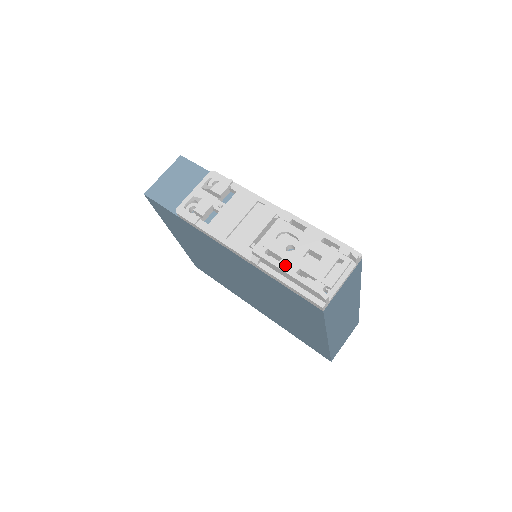
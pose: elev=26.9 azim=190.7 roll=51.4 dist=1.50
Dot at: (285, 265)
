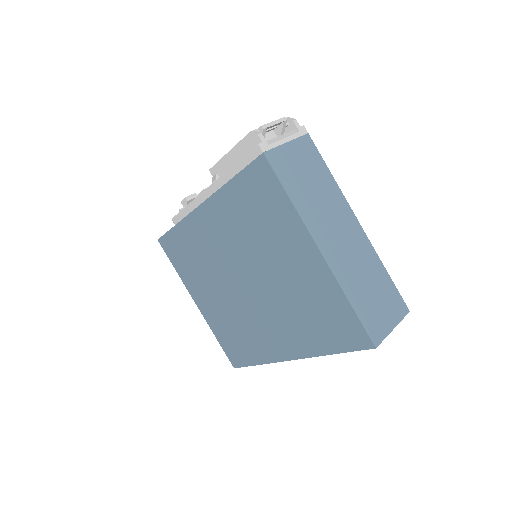
Dot at: occluded
